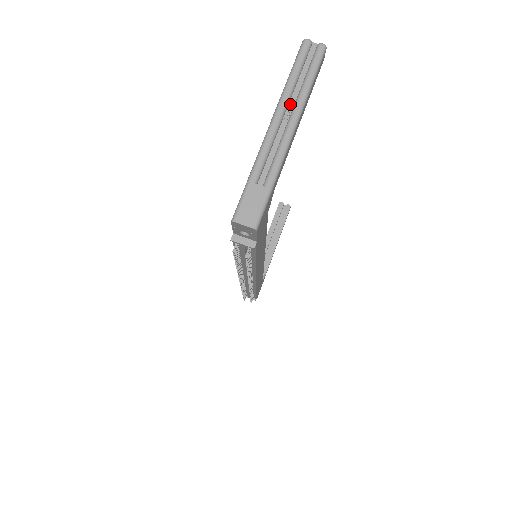
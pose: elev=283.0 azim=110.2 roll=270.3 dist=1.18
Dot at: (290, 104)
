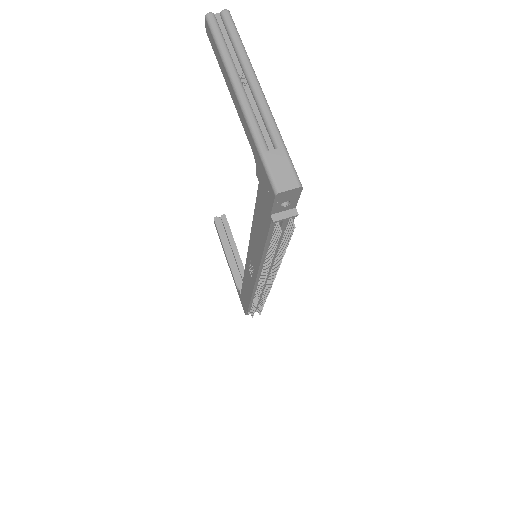
Dot at: (238, 72)
